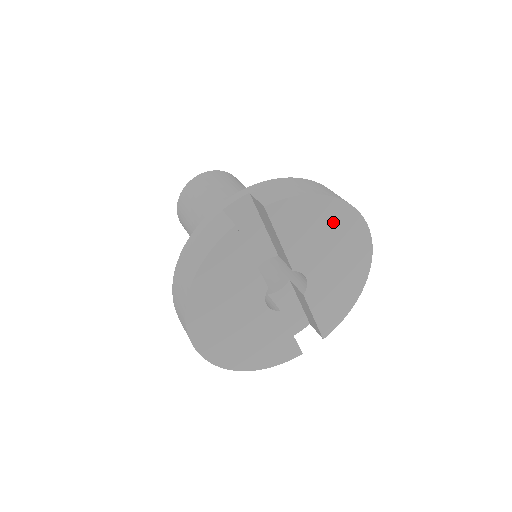
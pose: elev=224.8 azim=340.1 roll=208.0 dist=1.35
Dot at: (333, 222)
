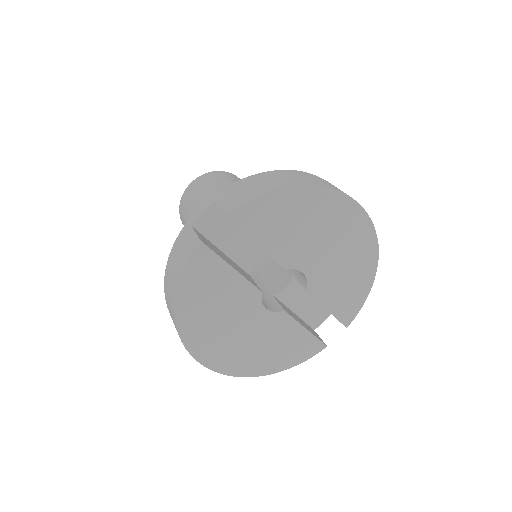
Dot at: (315, 211)
